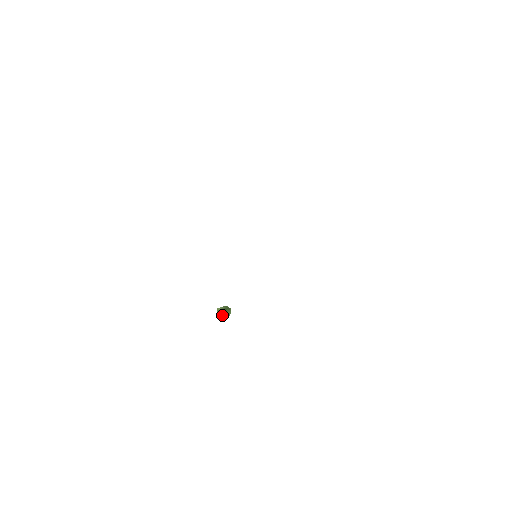
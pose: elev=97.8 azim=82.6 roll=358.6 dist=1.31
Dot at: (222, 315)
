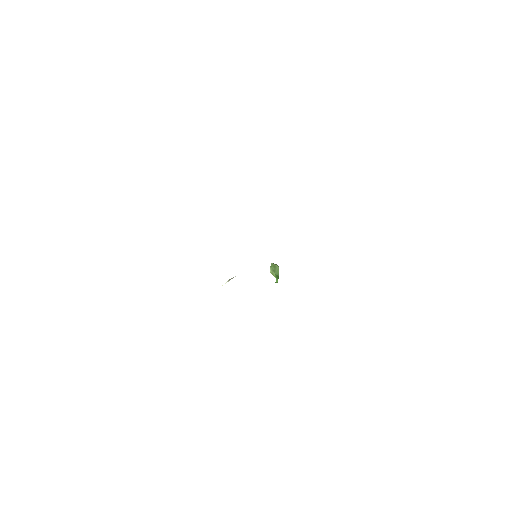
Dot at: (277, 278)
